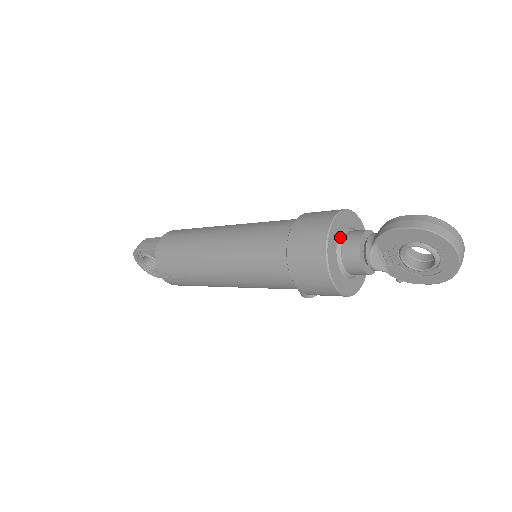
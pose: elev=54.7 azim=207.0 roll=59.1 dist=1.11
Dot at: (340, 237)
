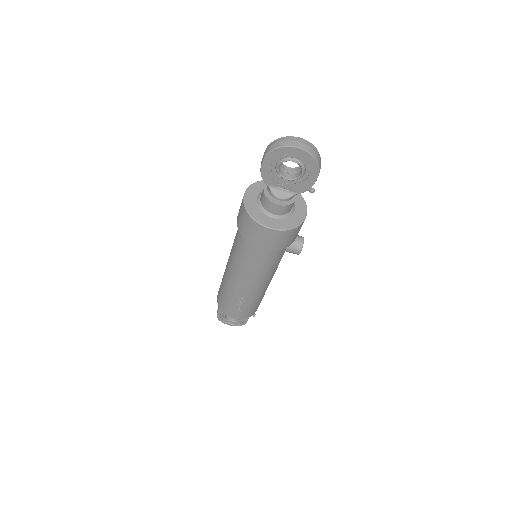
Dot at: (257, 201)
